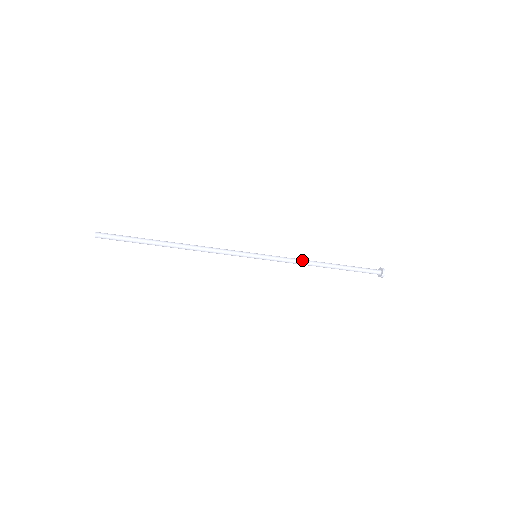
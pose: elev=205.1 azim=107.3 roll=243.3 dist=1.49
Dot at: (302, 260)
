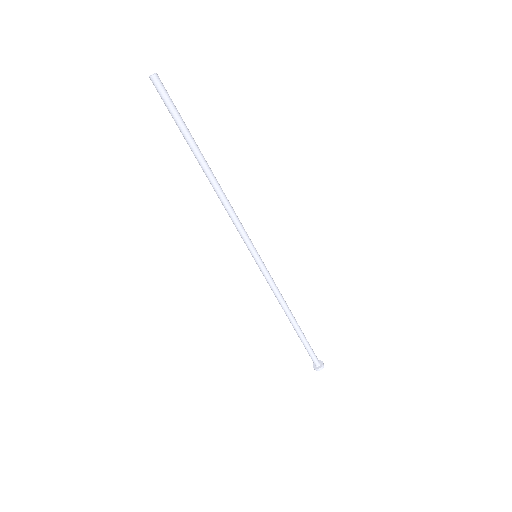
Dot at: (281, 296)
